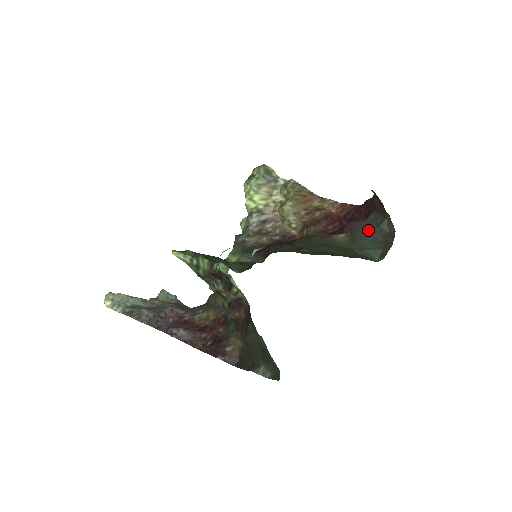
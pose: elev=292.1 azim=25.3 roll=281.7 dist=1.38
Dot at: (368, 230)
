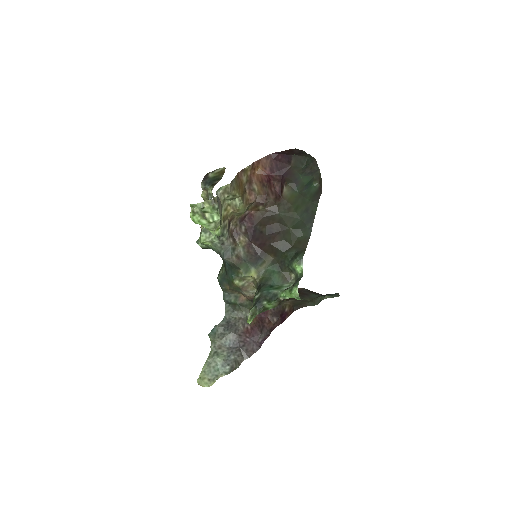
Dot at: (297, 171)
